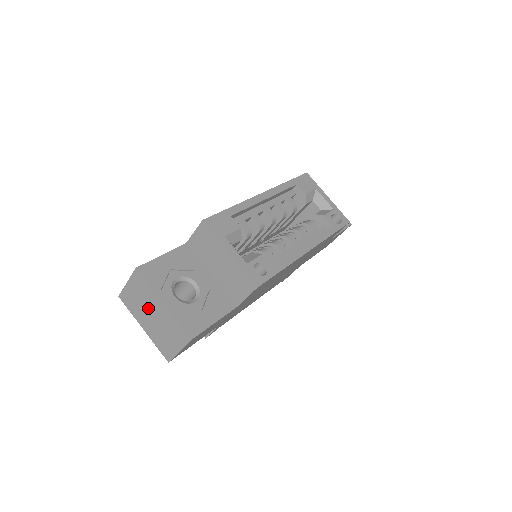
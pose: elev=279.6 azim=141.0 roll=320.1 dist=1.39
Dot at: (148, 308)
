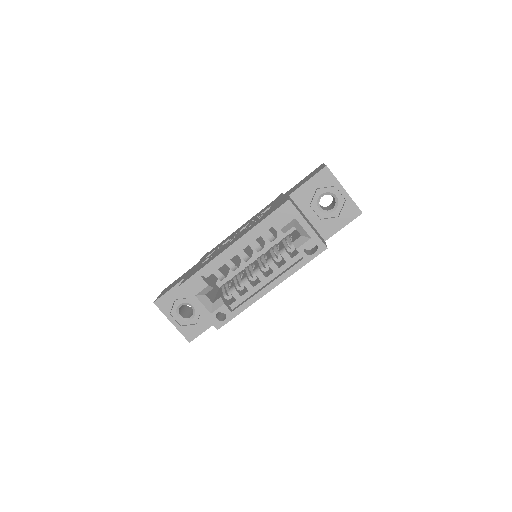
Dot at: occluded
